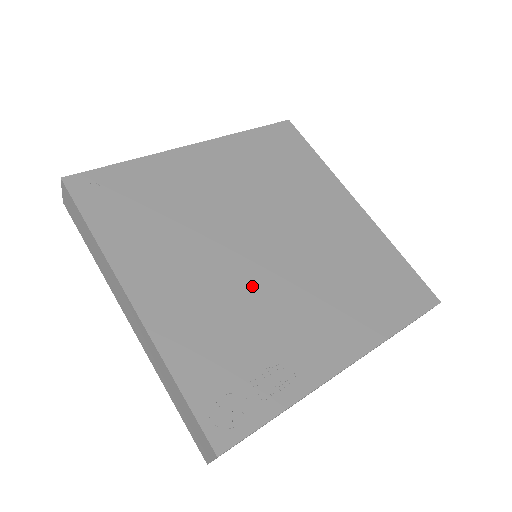
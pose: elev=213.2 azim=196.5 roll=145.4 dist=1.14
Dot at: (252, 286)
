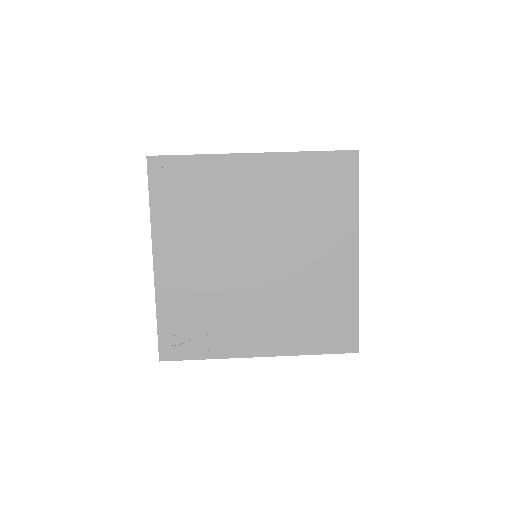
Dot at: (231, 284)
